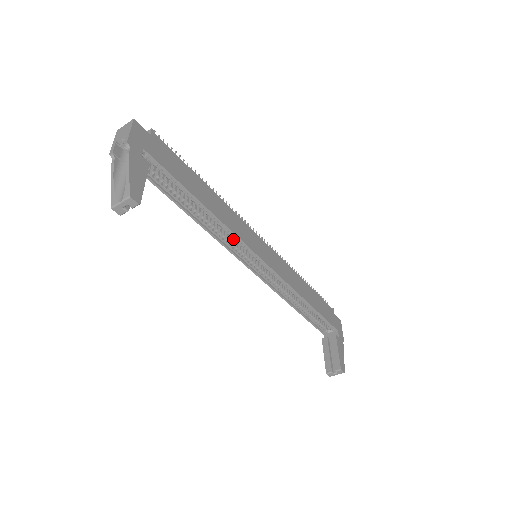
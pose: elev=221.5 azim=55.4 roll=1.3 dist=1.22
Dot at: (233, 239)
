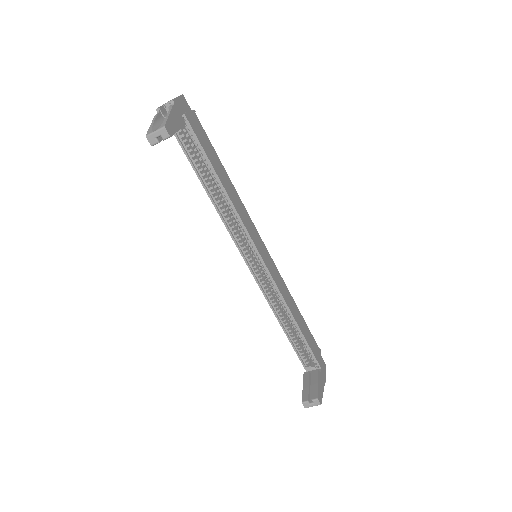
Dot at: (239, 231)
